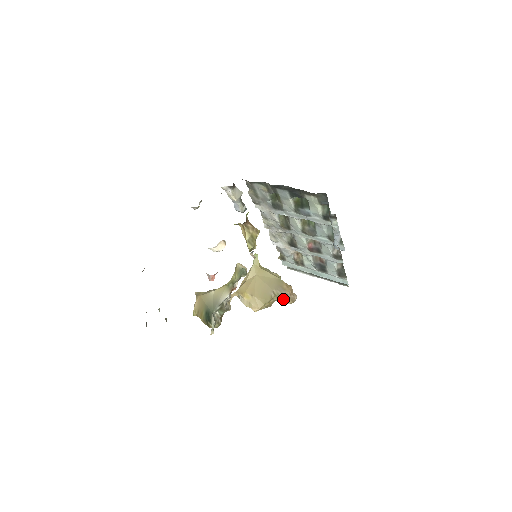
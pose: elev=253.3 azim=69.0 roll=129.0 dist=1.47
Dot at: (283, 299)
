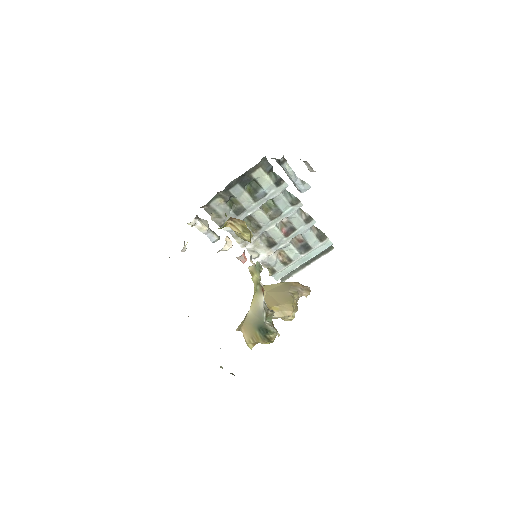
Dot at: (301, 294)
